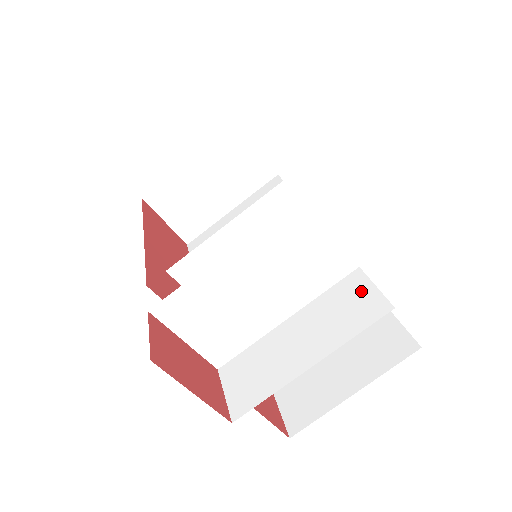
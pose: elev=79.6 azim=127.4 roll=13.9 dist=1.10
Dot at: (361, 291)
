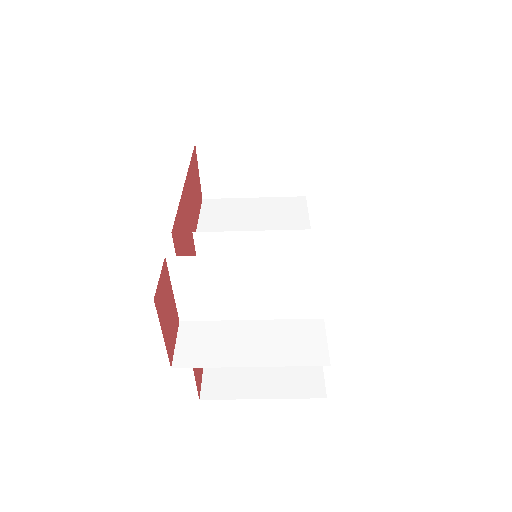
Dot at: (315, 337)
